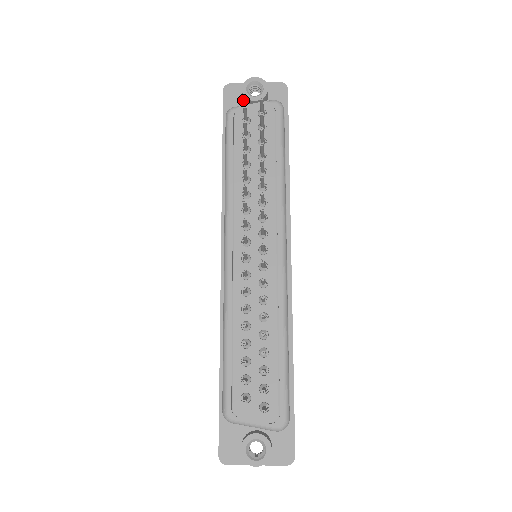
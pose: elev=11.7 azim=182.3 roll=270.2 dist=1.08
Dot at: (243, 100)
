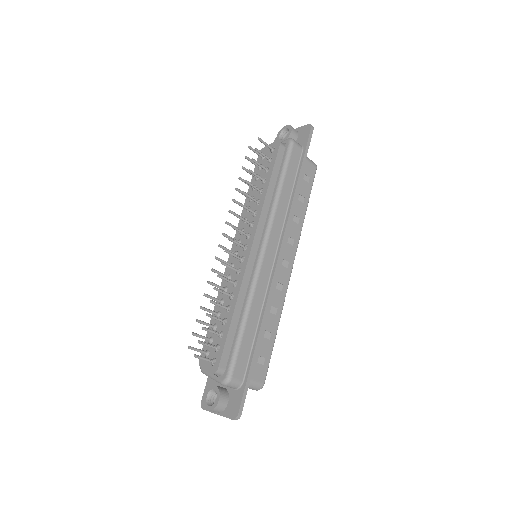
Dot at: occluded
